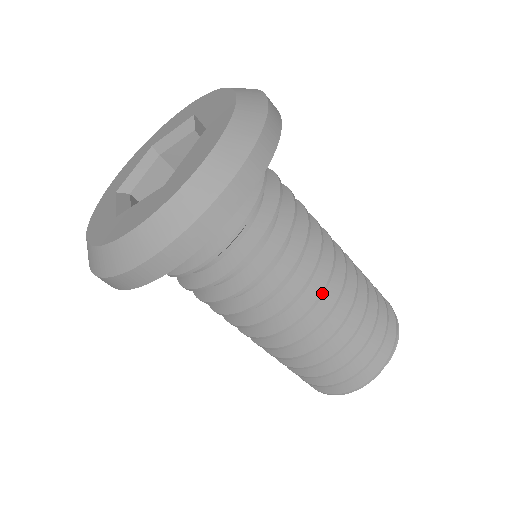
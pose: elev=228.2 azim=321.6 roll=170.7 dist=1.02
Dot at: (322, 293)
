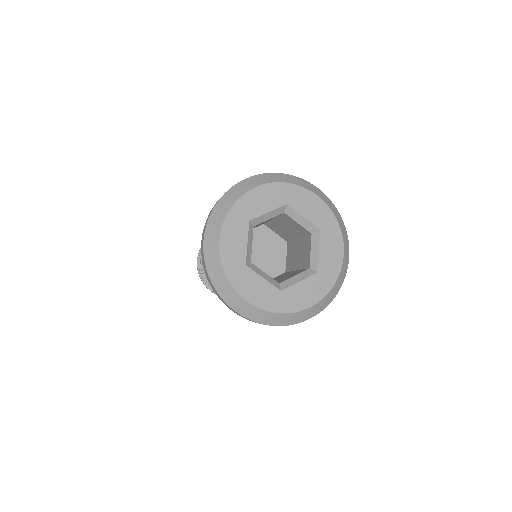
Dot at: occluded
